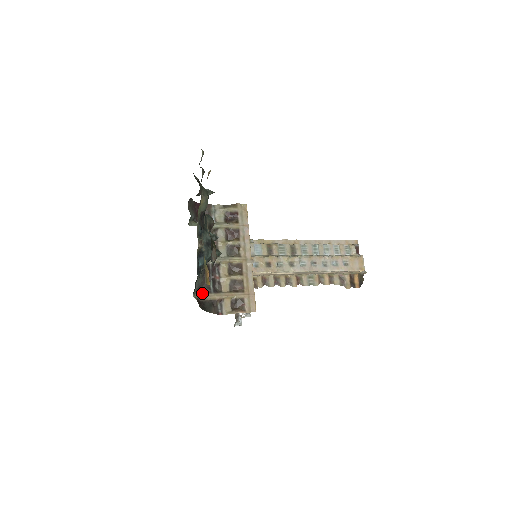
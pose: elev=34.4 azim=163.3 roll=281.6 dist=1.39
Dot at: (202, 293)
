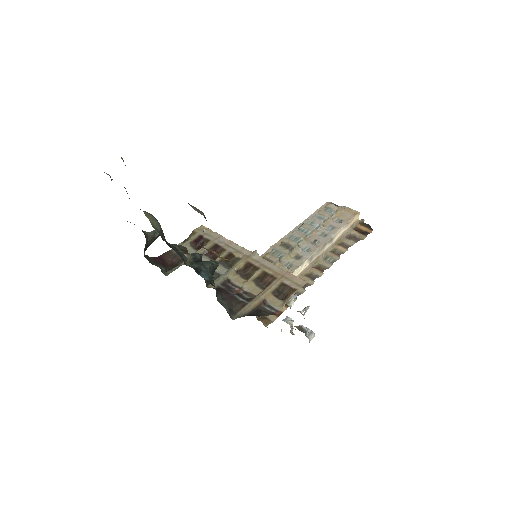
Dot at: (238, 311)
